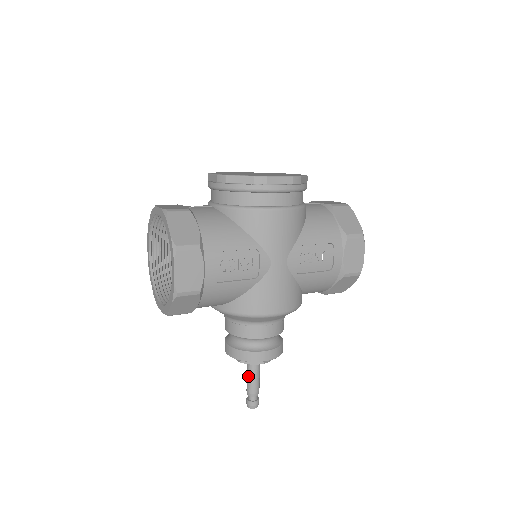
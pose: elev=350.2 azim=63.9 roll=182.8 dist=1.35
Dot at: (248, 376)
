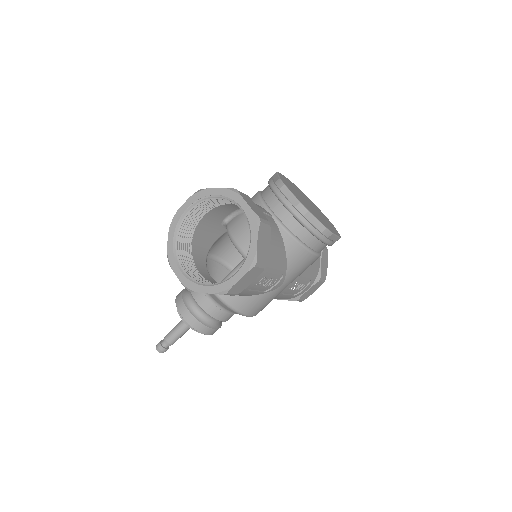
Dot at: (177, 331)
